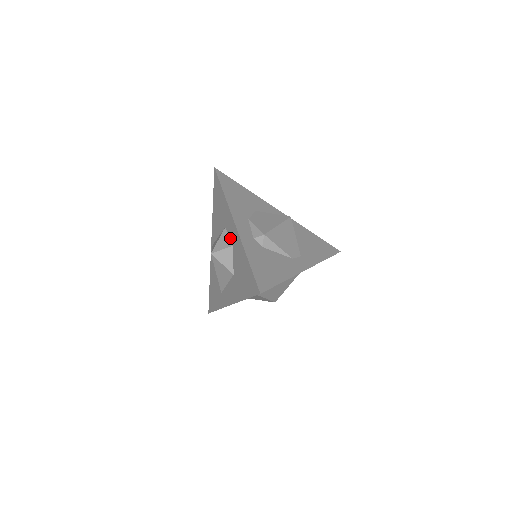
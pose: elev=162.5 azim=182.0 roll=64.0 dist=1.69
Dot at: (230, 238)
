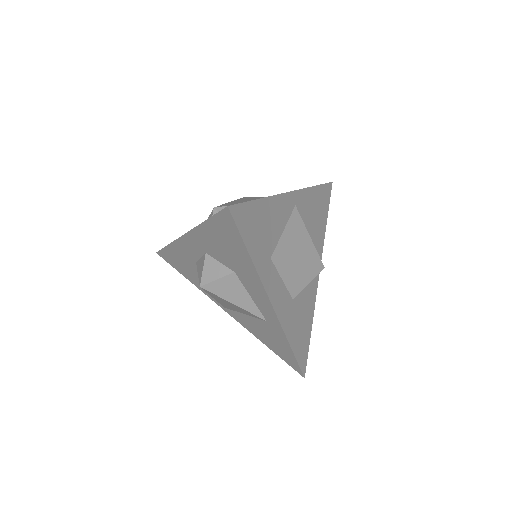
Dot at: (201, 256)
